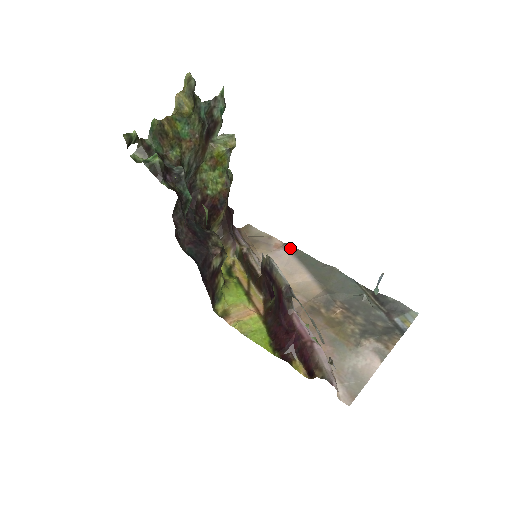
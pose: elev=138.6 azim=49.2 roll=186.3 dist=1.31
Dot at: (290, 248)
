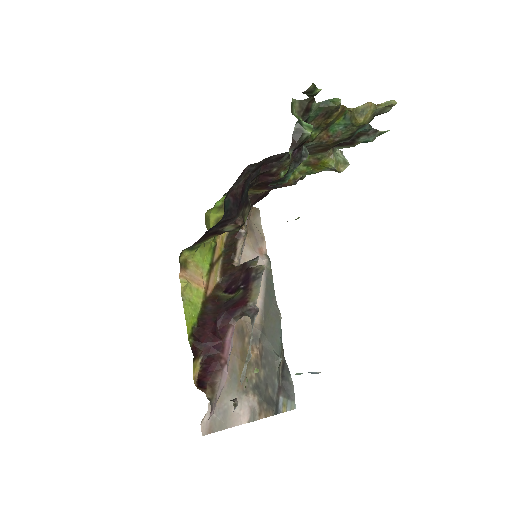
Dot at: (268, 264)
